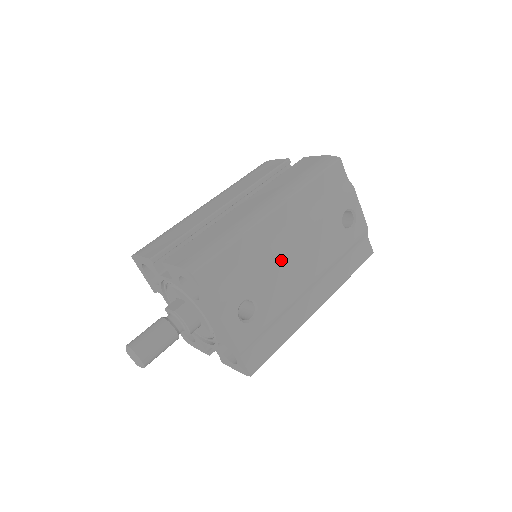
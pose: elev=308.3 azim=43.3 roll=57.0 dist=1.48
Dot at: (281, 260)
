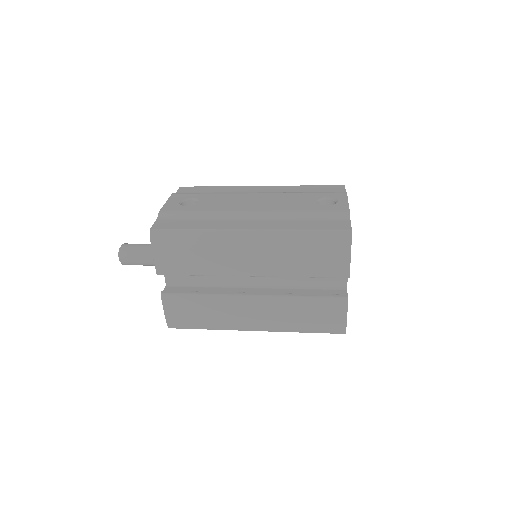
Dot at: (239, 196)
